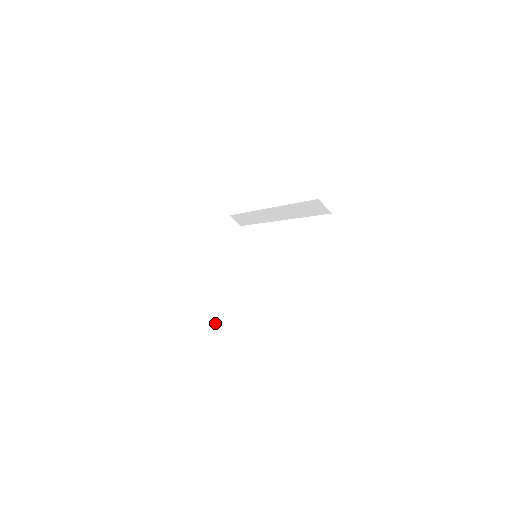
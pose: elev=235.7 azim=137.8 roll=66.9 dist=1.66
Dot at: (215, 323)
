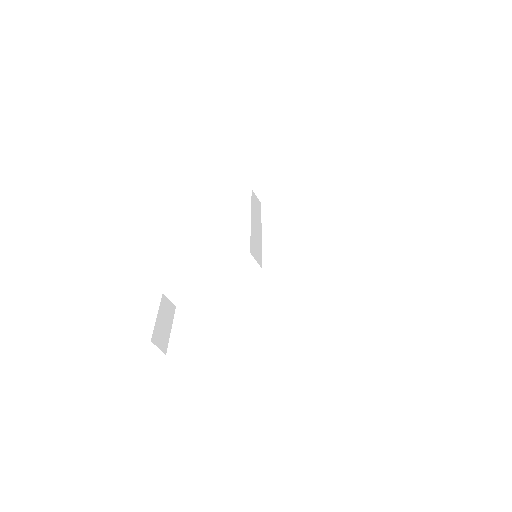
Dot at: (181, 293)
